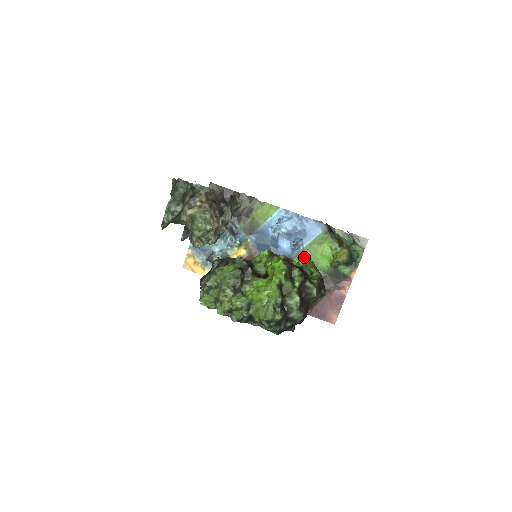
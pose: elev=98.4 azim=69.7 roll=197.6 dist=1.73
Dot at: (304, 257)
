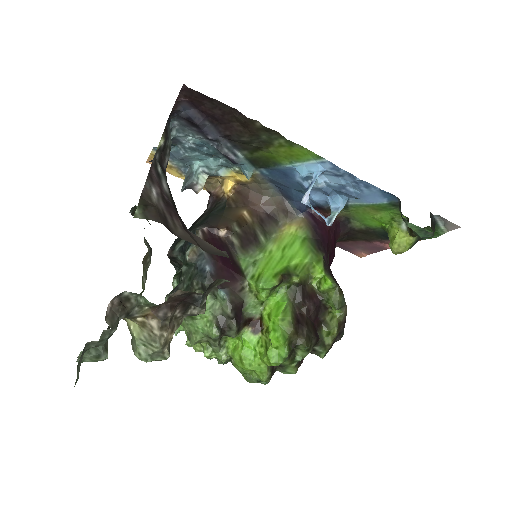
Dot at: (330, 288)
